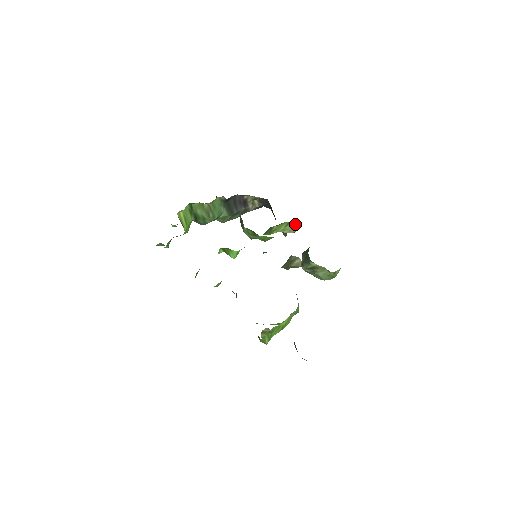
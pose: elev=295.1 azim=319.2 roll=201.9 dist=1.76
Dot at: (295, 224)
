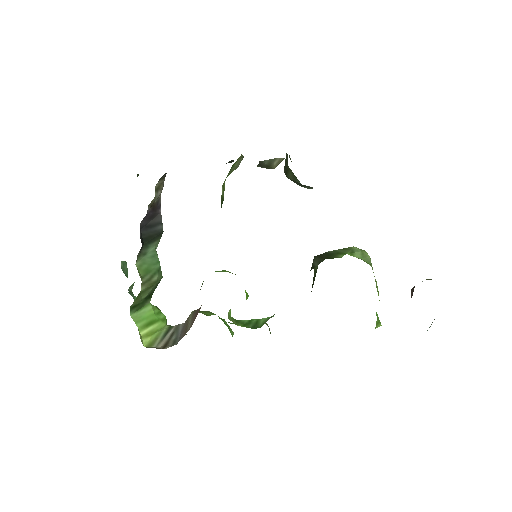
Dot at: (237, 160)
